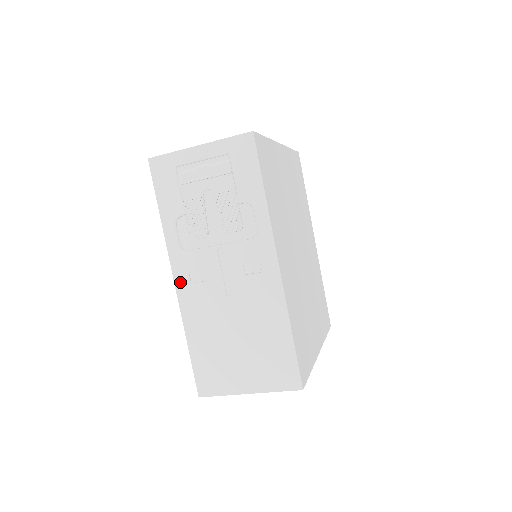
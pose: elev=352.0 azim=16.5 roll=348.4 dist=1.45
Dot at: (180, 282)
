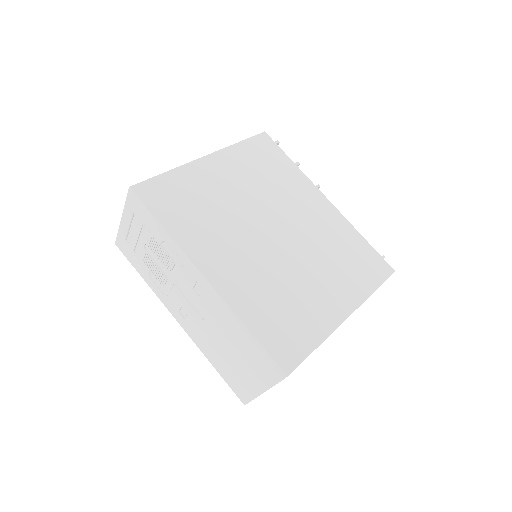
Dot at: (180, 321)
